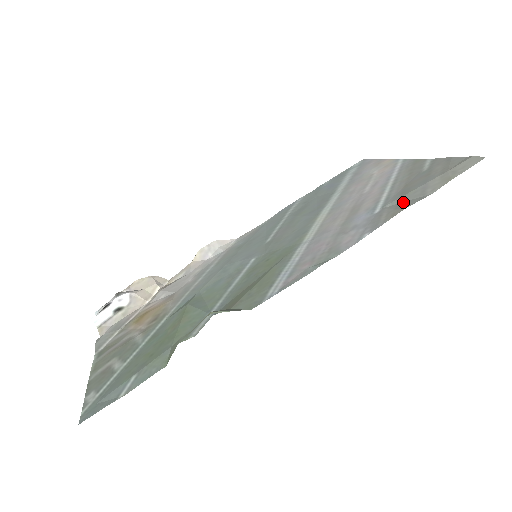
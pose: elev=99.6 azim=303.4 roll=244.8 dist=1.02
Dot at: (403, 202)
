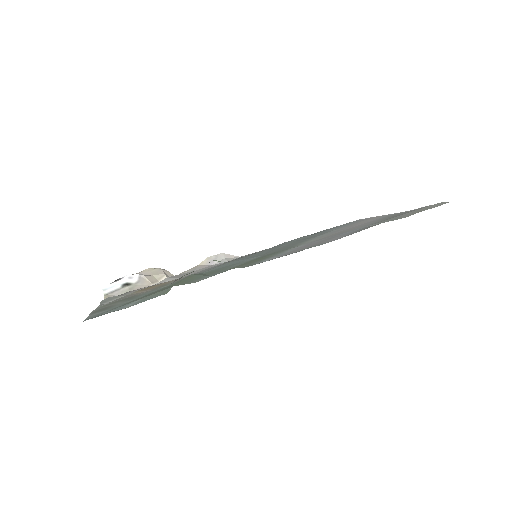
Dot at: occluded
